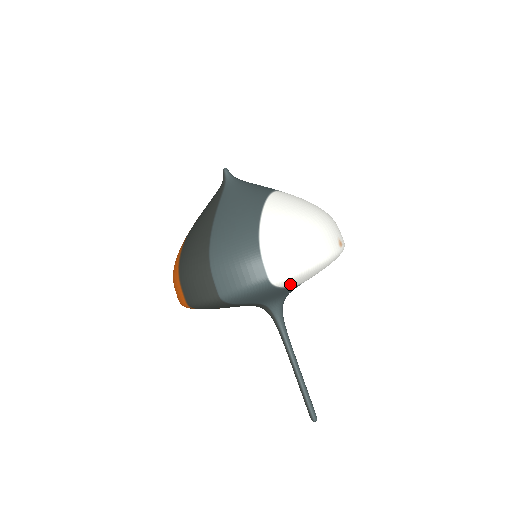
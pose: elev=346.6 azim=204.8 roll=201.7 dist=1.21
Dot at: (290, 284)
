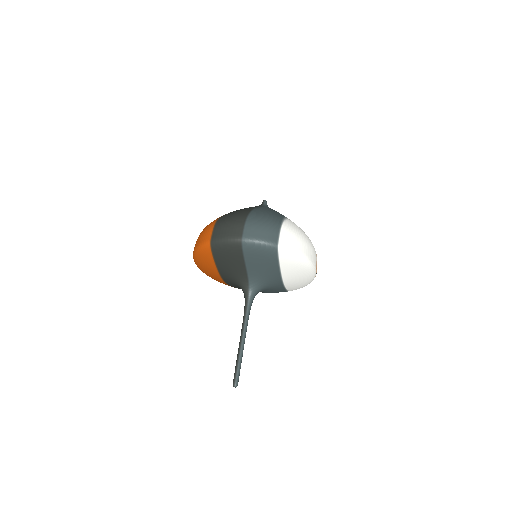
Dot at: (283, 262)
